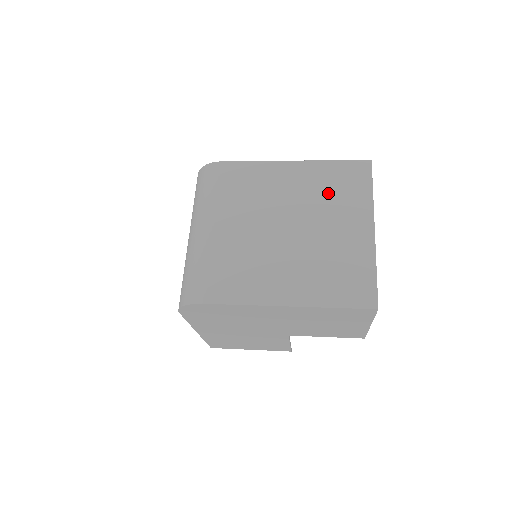
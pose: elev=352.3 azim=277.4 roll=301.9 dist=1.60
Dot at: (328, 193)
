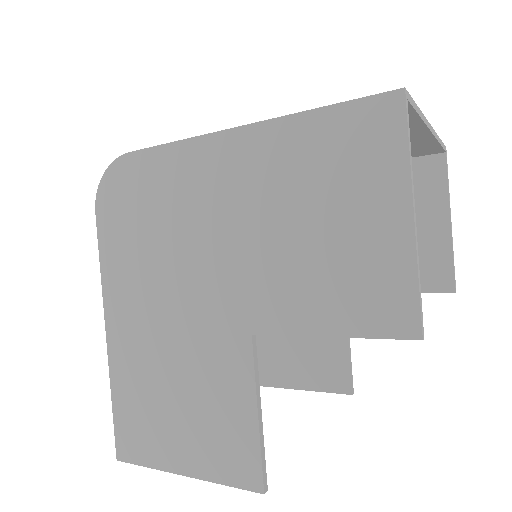
Dot at: occluded
